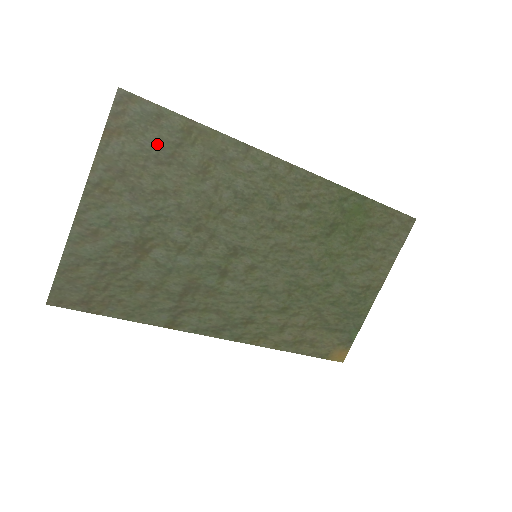
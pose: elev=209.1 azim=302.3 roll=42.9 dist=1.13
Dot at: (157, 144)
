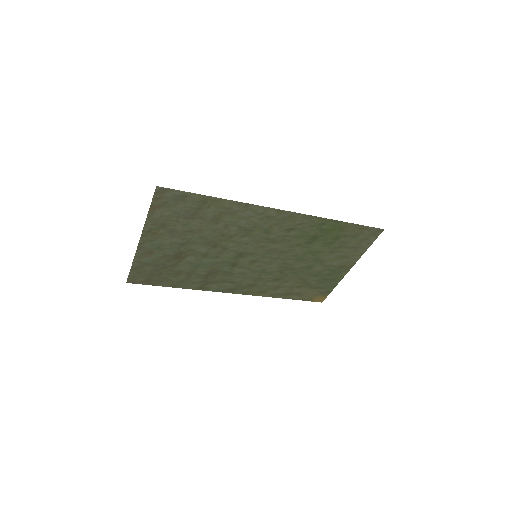
Dot at: (184, 209)
